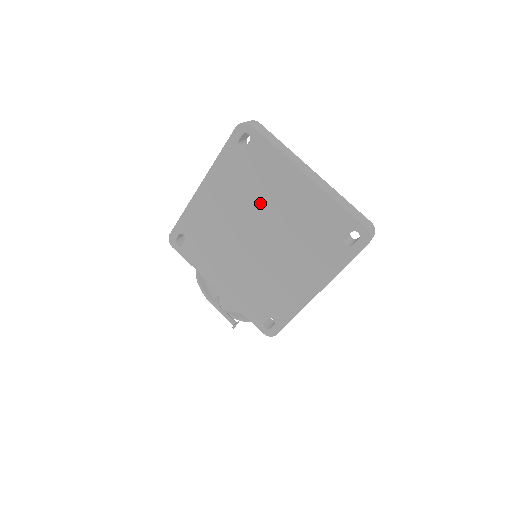
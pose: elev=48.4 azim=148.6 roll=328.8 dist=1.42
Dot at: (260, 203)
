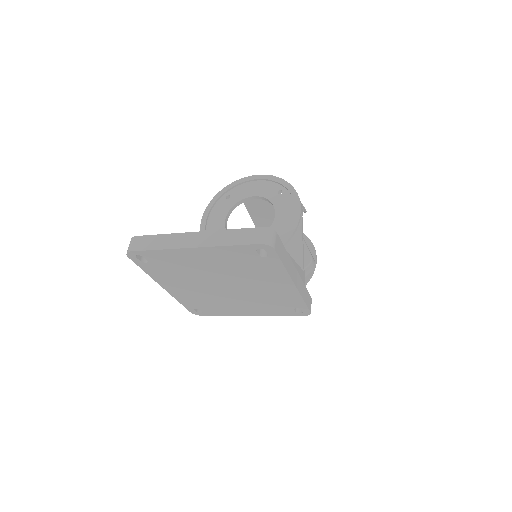
Dot at: (197, 274)
